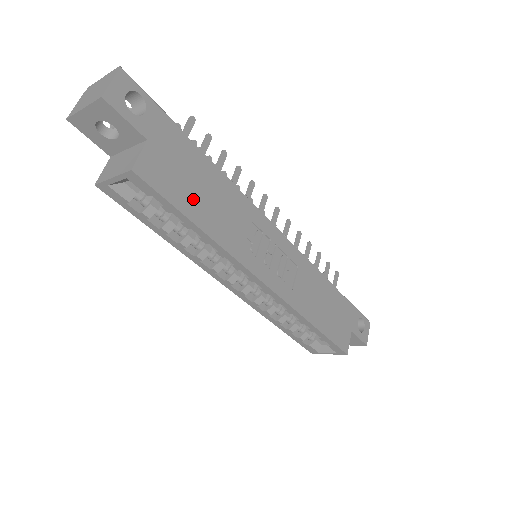
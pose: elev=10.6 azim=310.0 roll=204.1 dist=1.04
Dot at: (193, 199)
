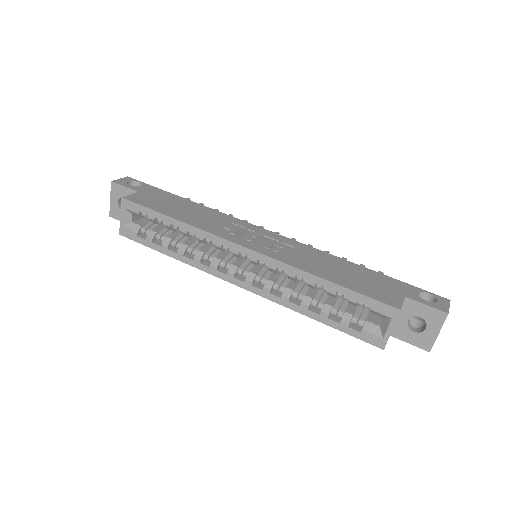
Dot at: (170, 209)
